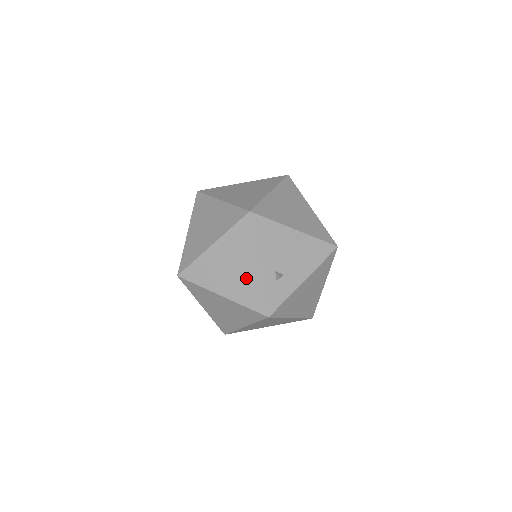
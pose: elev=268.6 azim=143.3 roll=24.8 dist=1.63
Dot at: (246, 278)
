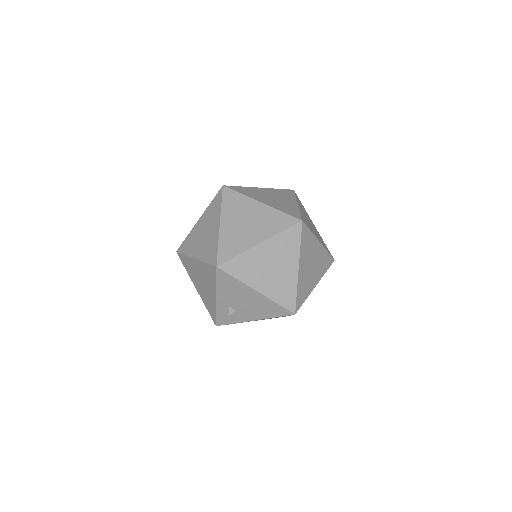
Dot at: (209, 296)
